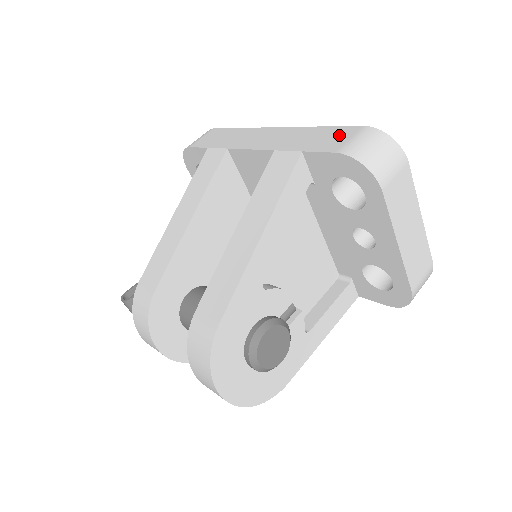
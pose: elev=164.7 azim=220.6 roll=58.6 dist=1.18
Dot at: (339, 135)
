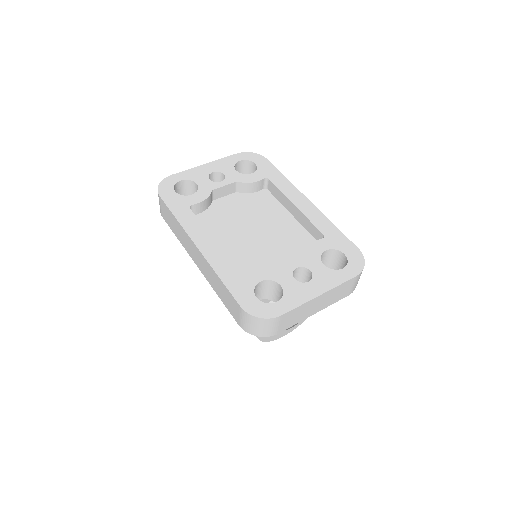
Dot at: (233, 305)
